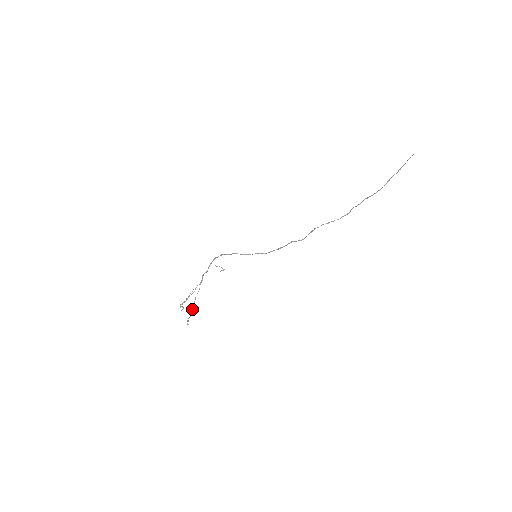
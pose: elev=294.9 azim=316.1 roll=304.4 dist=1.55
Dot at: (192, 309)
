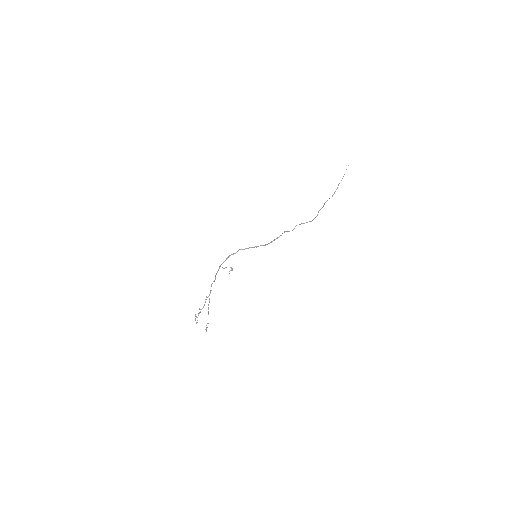
Dot at: occluded
